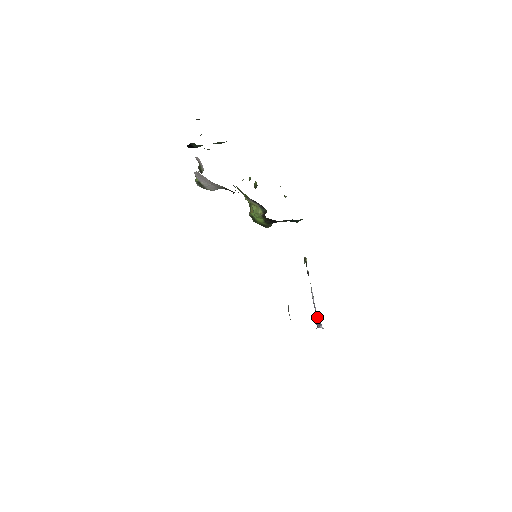
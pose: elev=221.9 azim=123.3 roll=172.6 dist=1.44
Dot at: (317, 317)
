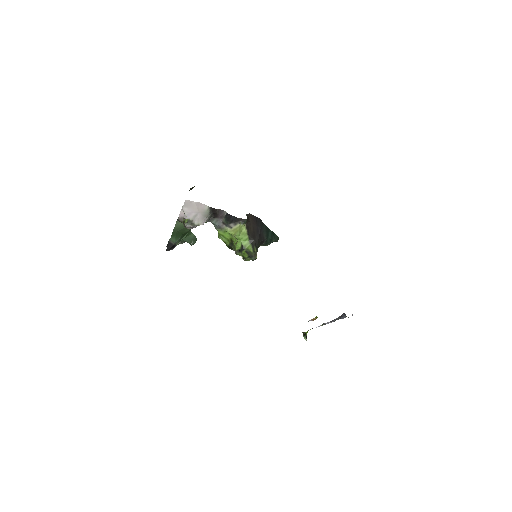
Dot at: (340, 316)
